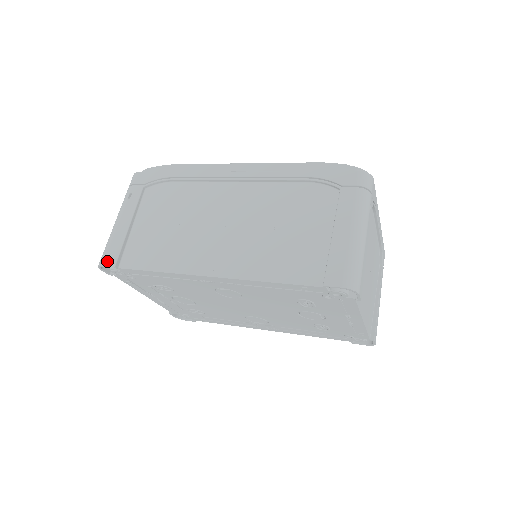
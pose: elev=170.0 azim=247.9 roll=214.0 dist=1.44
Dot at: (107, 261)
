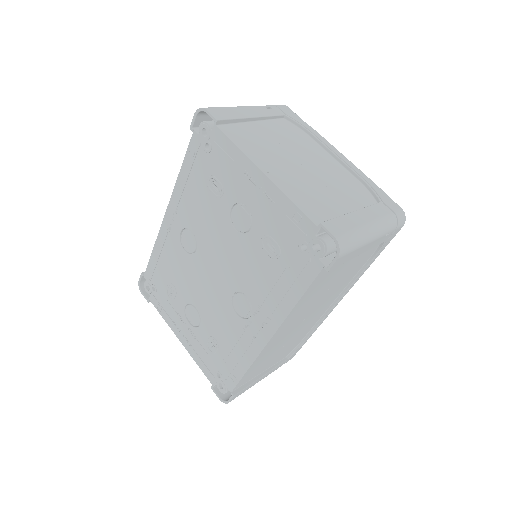
Dot at: (143, 277)
